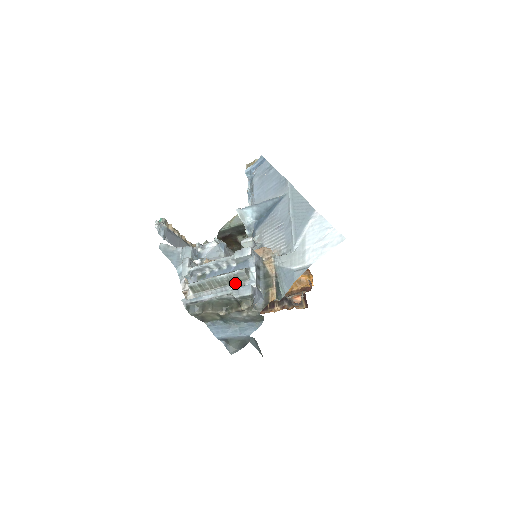
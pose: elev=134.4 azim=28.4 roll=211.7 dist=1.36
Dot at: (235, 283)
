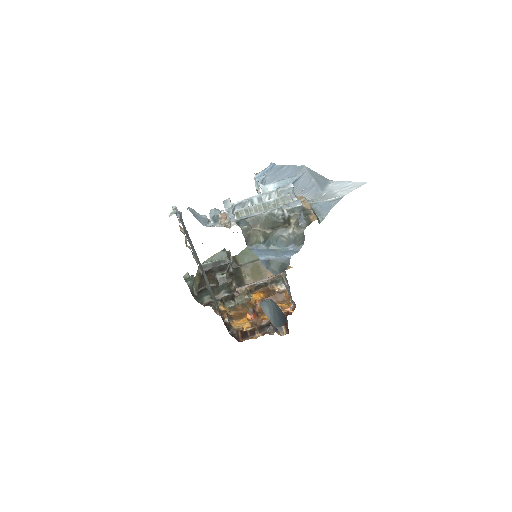
Dot at: occluded
